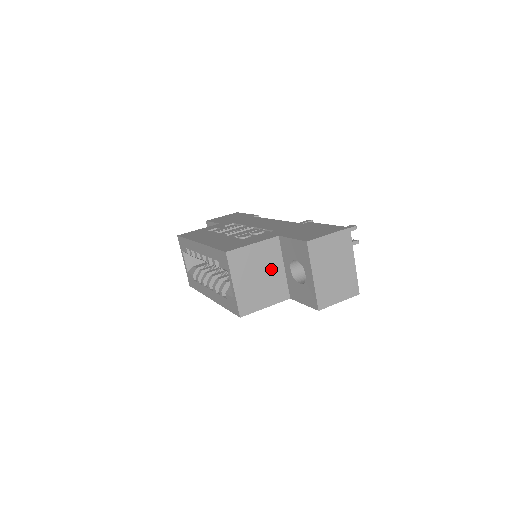
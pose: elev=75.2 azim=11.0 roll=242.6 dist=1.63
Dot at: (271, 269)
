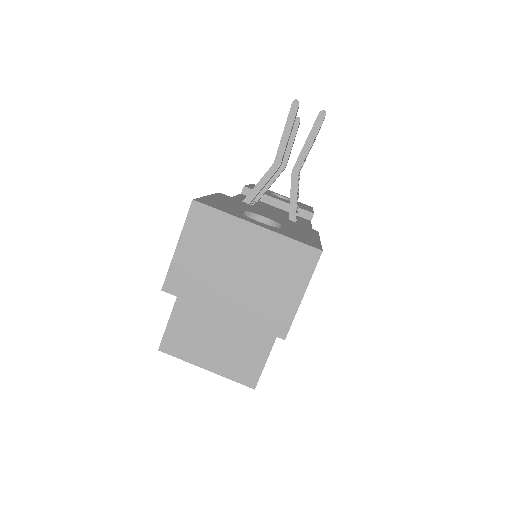
Dot at: occluded
